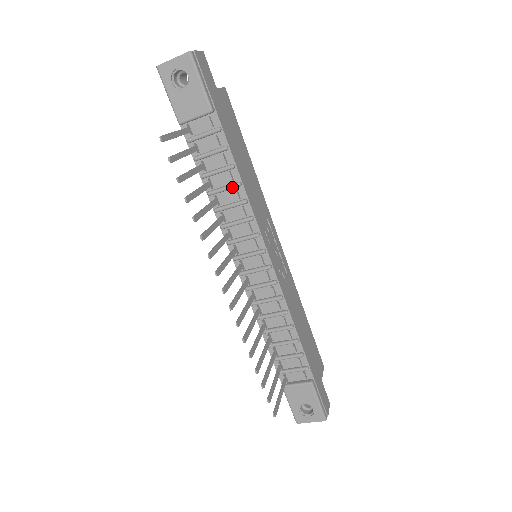
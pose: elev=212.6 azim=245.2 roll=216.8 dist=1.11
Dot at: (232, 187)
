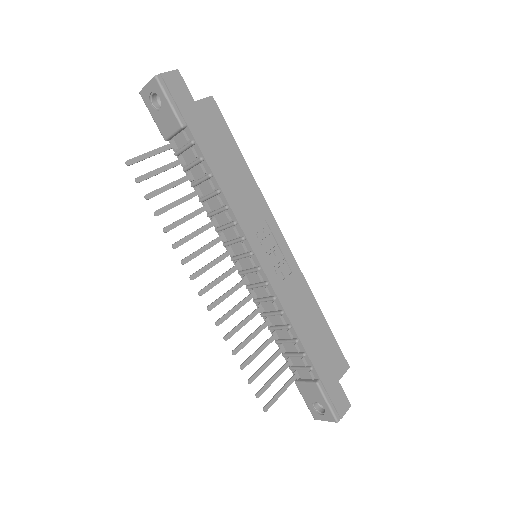
Dot at: (213, 194)
